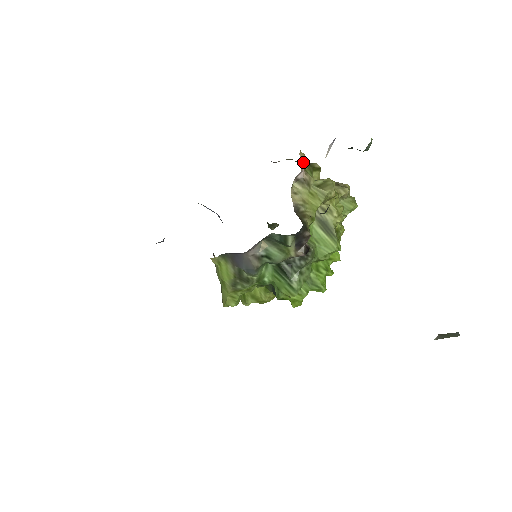
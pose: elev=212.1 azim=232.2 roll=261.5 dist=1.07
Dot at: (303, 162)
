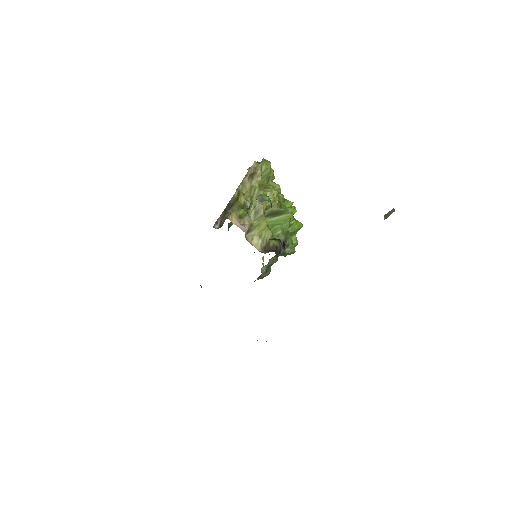
Dot at: (236, 219)
